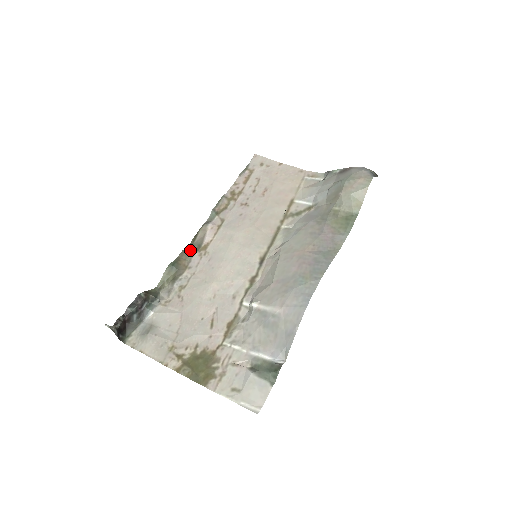
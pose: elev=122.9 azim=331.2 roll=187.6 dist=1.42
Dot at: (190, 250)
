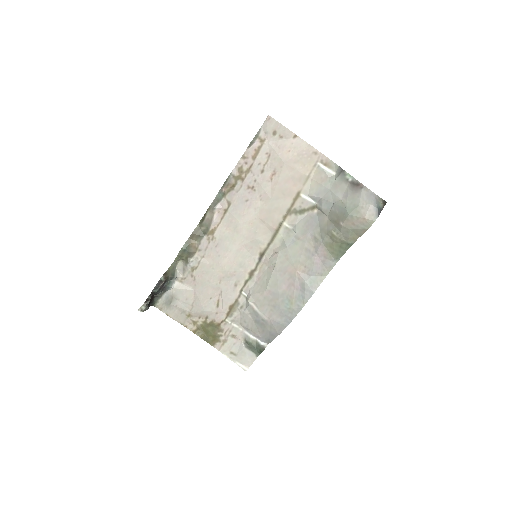
Dot at: (199, 232)
